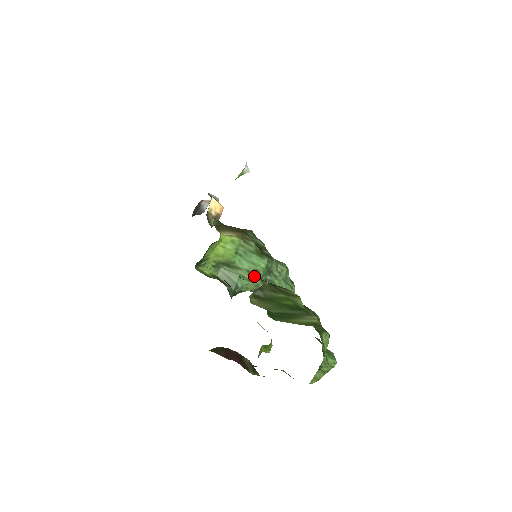
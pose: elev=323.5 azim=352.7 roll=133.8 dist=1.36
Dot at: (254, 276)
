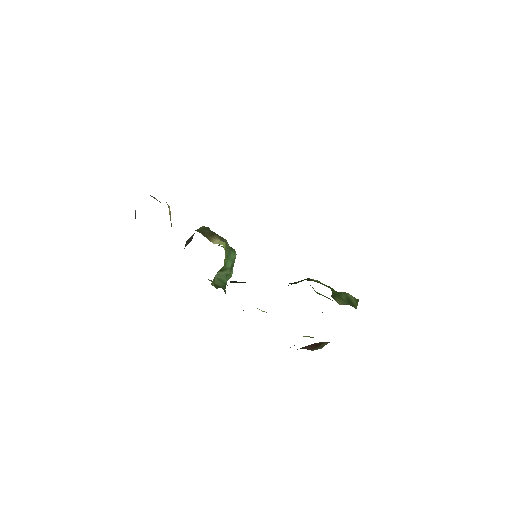
Dot at: (231, 270)
